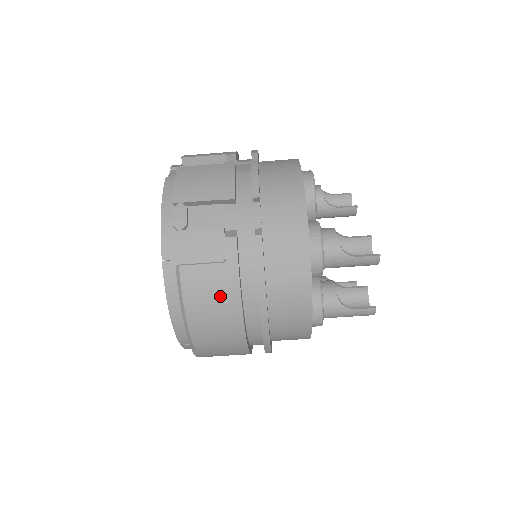
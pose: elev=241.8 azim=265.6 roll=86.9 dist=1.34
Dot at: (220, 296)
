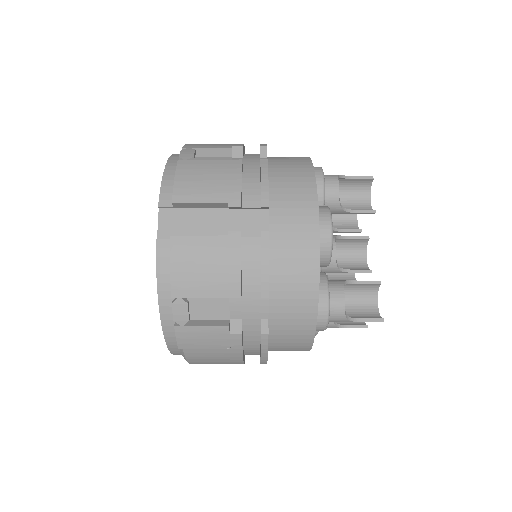
Dot at: (223, 361)
